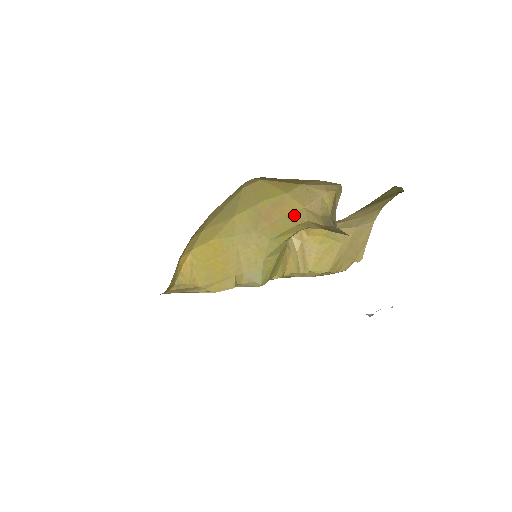
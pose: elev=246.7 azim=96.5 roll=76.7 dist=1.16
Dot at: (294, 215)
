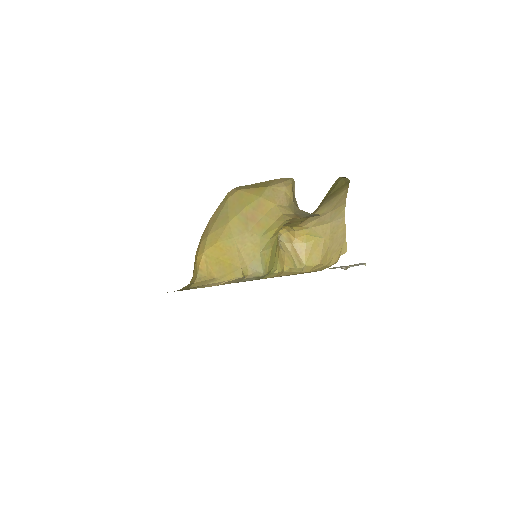
Dot at: (271, 212)
